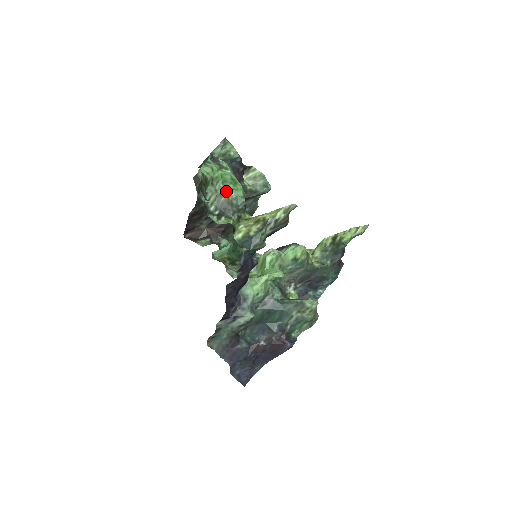
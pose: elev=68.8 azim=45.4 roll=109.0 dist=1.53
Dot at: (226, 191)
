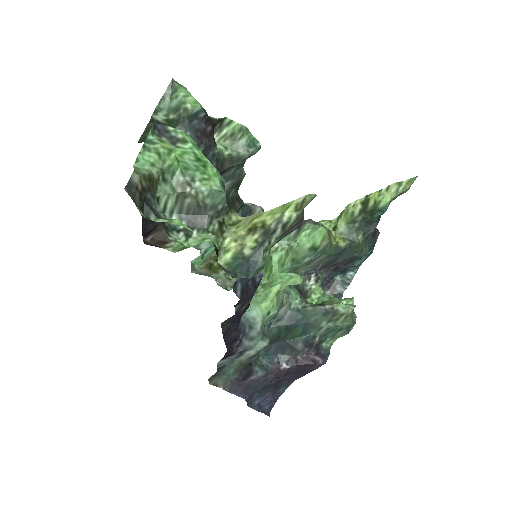
Dot at: (191, 186)
